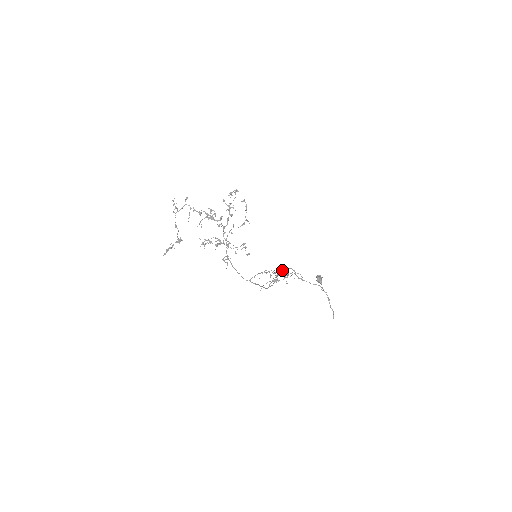
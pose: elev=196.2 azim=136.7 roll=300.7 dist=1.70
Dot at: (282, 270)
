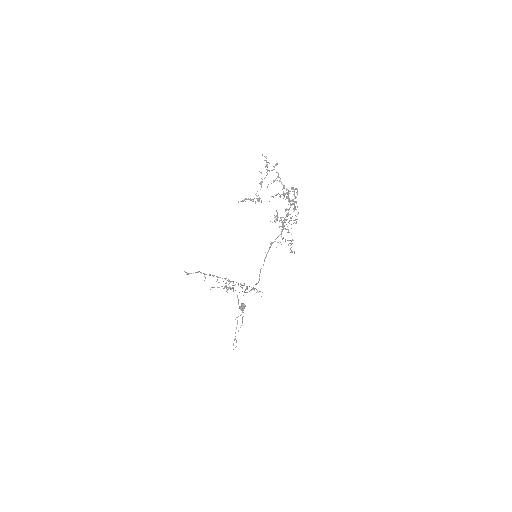
Dot at: occluded
